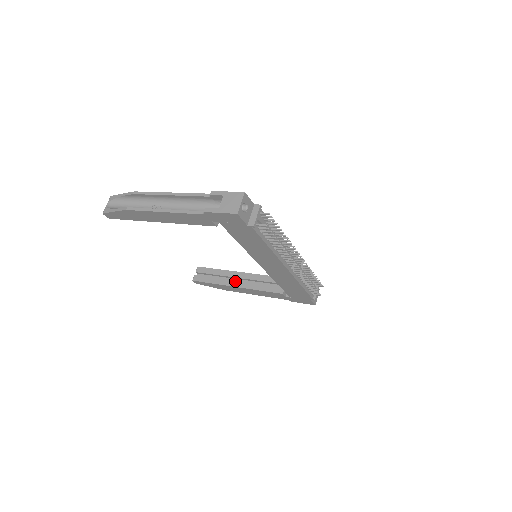
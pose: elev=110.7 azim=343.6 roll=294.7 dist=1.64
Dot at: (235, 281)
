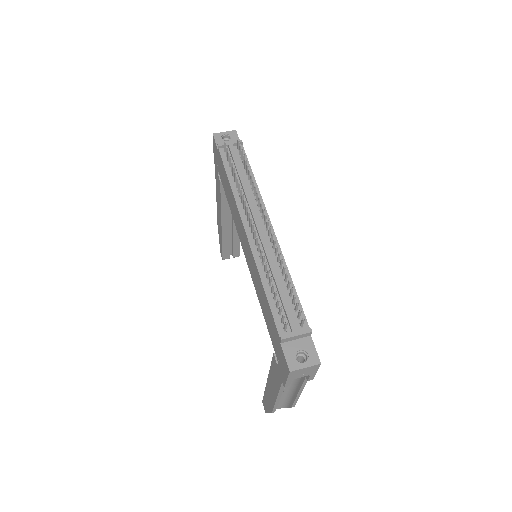
Dot at: occluded
